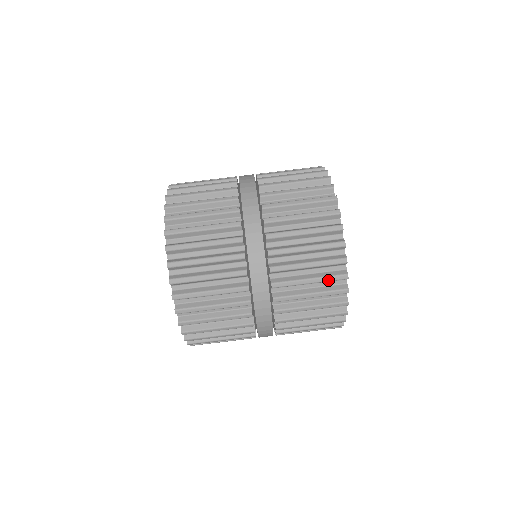
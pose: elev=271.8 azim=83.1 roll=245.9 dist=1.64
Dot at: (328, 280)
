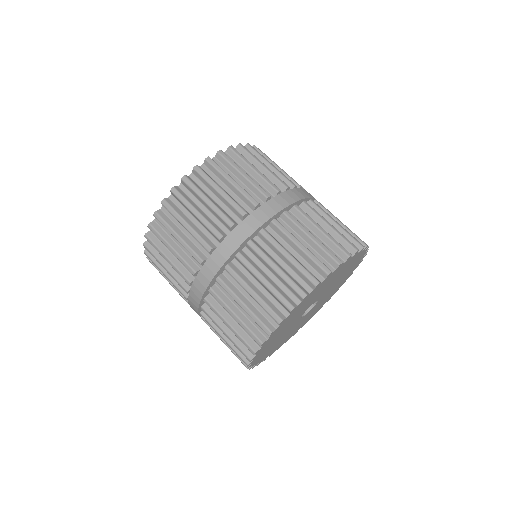
Dot at: (265, 308)
